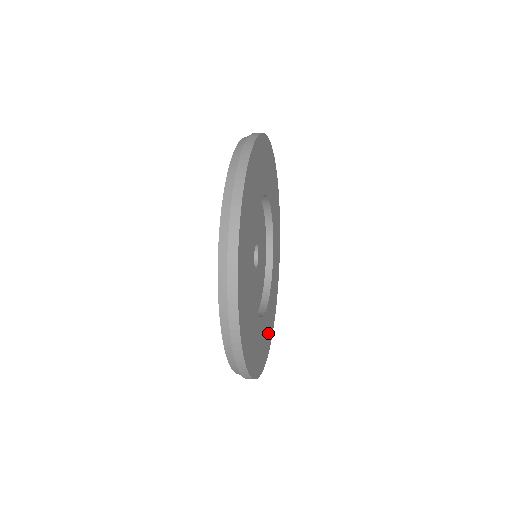
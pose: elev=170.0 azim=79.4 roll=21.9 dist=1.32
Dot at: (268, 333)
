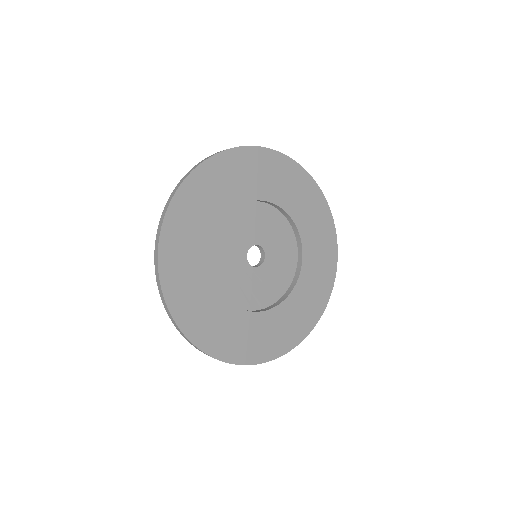
Dot at: (215, 332)
